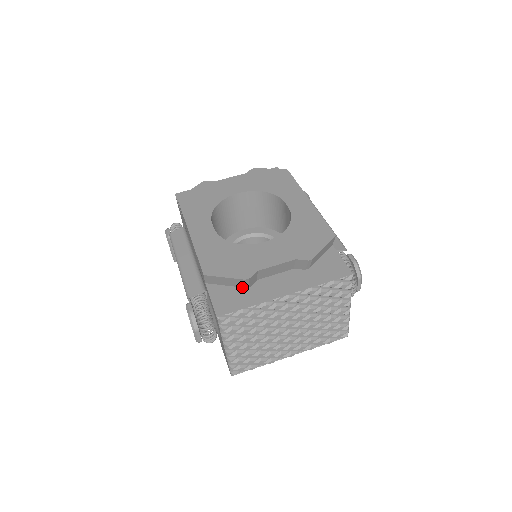
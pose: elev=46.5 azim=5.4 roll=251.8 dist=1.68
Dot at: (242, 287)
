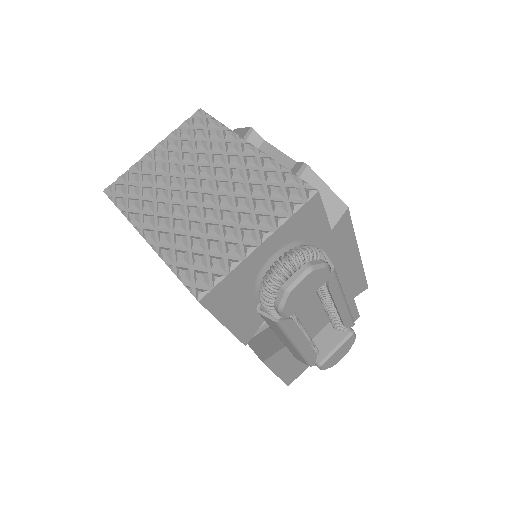
Dot at: occluded
